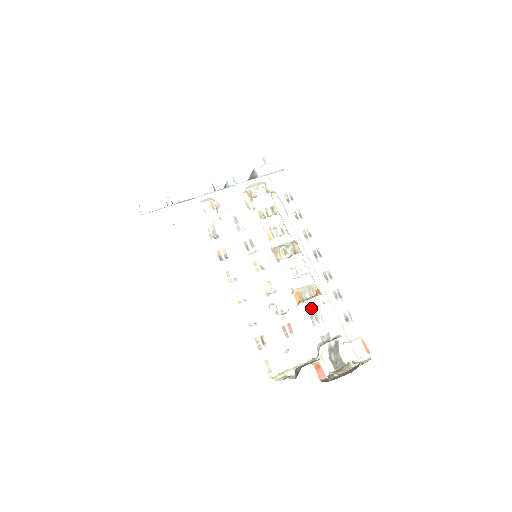
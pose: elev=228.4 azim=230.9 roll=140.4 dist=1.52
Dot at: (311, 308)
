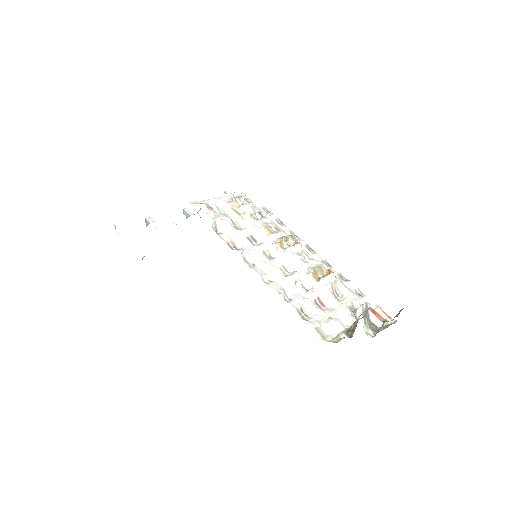
Dot at: (331, 282)
